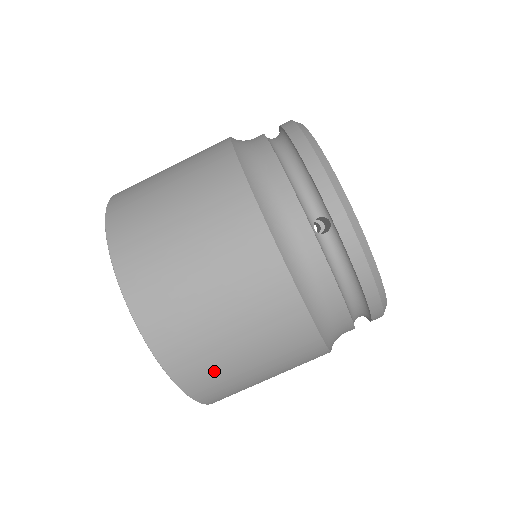
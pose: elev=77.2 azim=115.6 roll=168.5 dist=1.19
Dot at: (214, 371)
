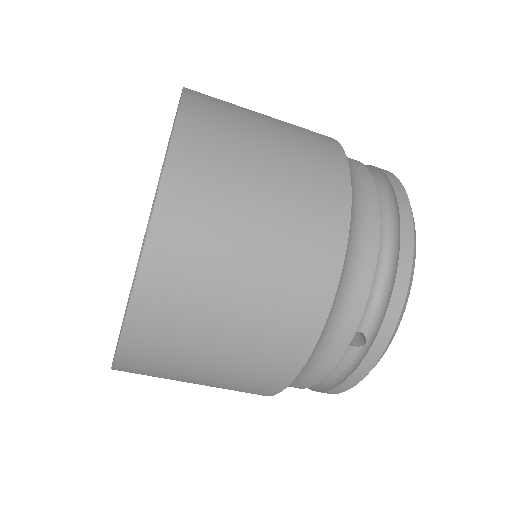
Dot at: (158, 375)
